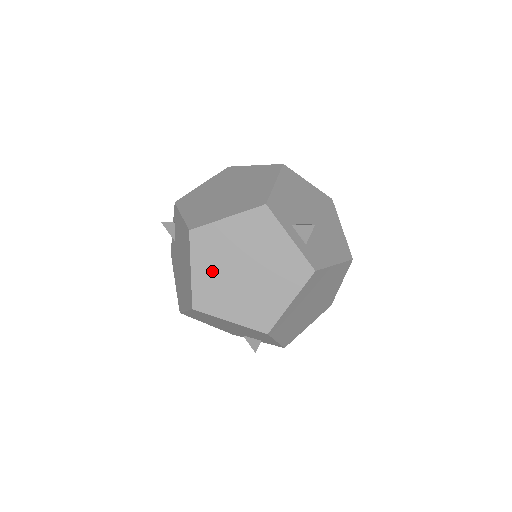
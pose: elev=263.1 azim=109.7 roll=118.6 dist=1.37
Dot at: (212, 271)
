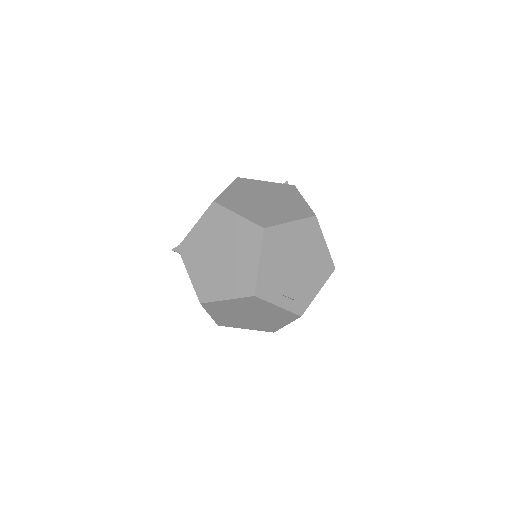
Dot at: (225, 316)
